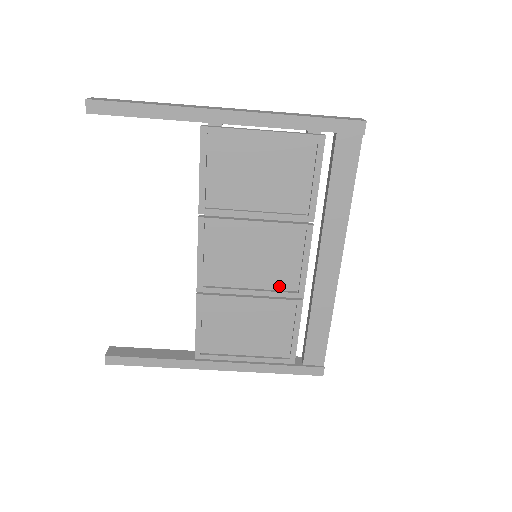
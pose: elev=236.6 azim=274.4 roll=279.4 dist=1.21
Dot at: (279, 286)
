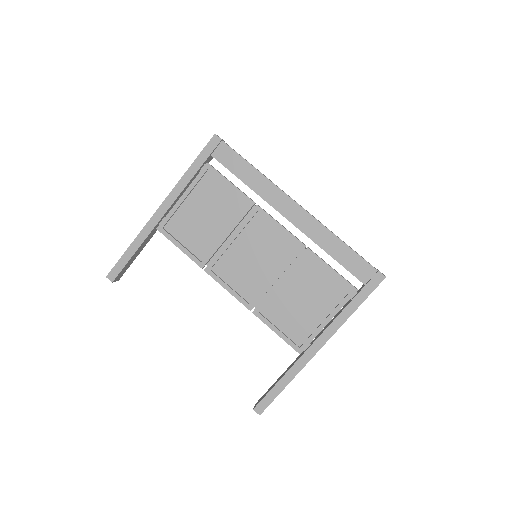
Dot at: (286, 256)
